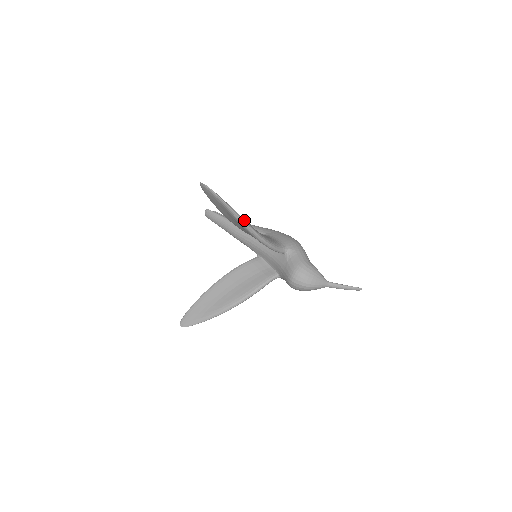
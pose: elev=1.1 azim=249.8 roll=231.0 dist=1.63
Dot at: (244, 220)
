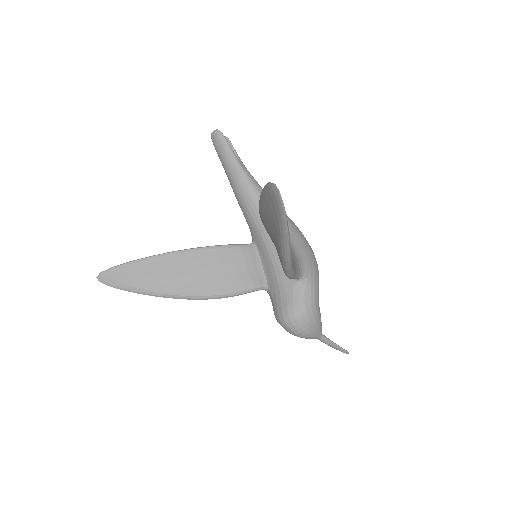
Dot at: occluded
